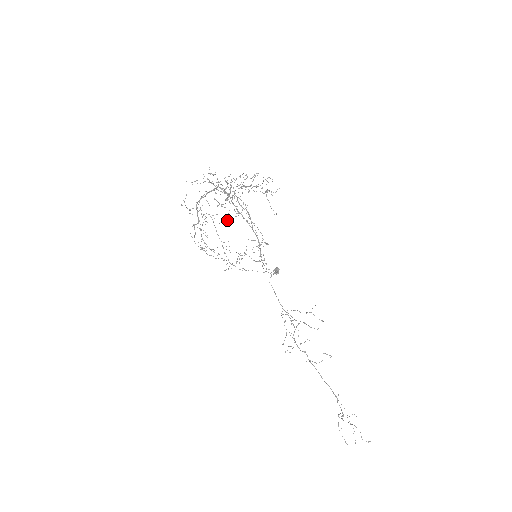
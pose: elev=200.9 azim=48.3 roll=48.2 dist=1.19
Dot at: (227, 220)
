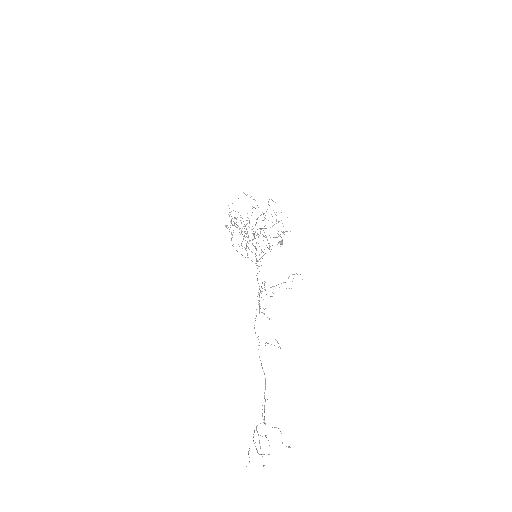
Dot at: occluded
